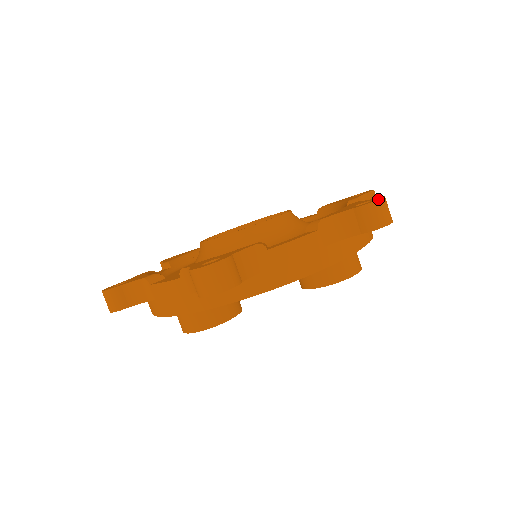
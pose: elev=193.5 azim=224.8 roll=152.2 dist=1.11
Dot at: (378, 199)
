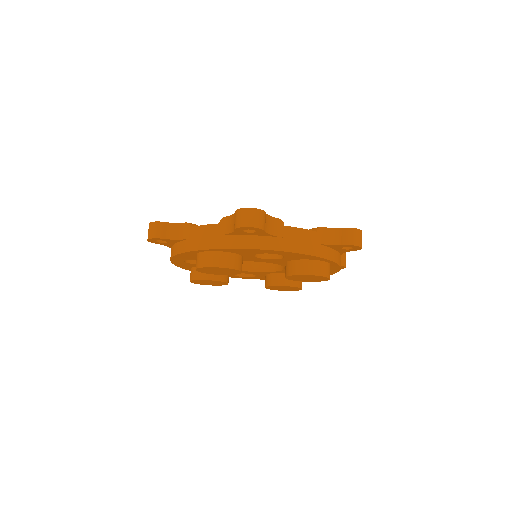
Dot at: (358, 229)
